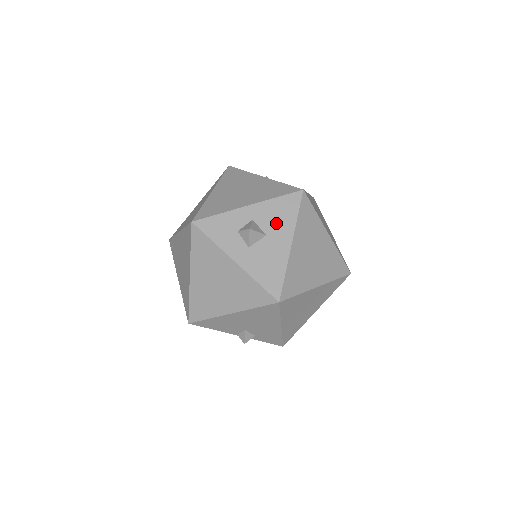
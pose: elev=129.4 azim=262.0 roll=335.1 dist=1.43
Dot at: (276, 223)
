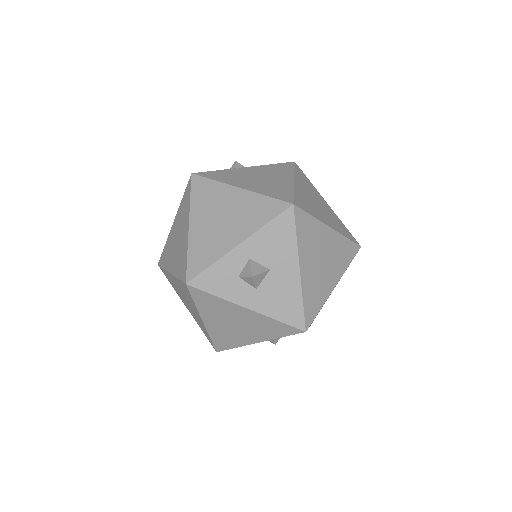
Dot at: (276, 253)
